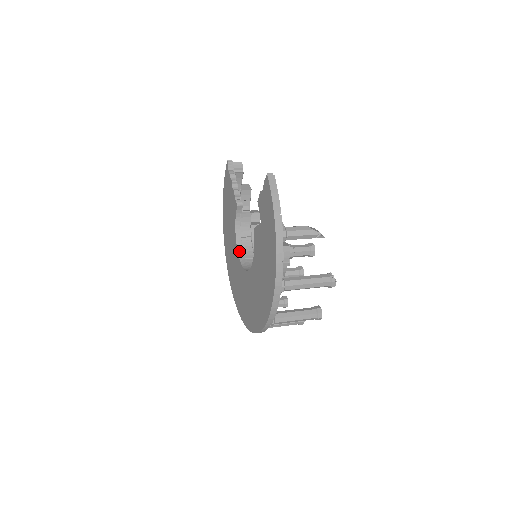
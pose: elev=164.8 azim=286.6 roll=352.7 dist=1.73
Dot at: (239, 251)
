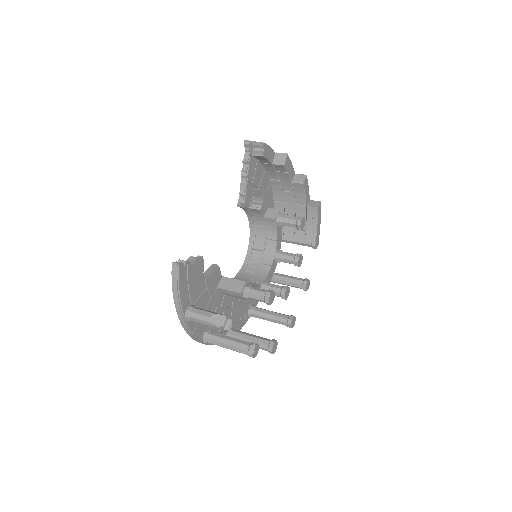
Dot at: (251, 239)
